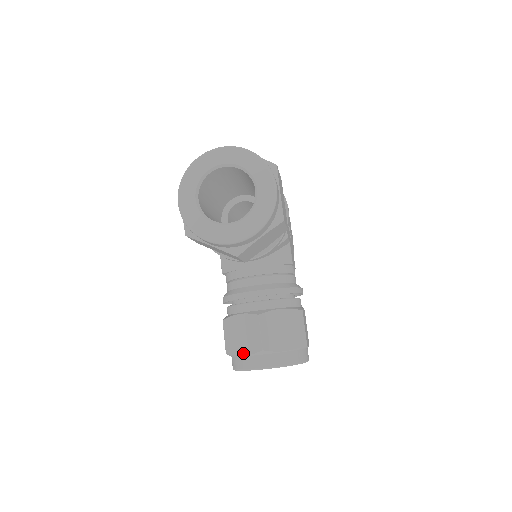
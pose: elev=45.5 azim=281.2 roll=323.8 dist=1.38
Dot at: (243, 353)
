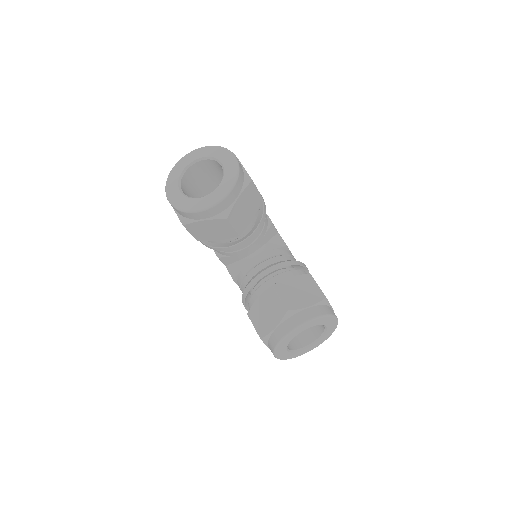
Dot at: (273, 326)
